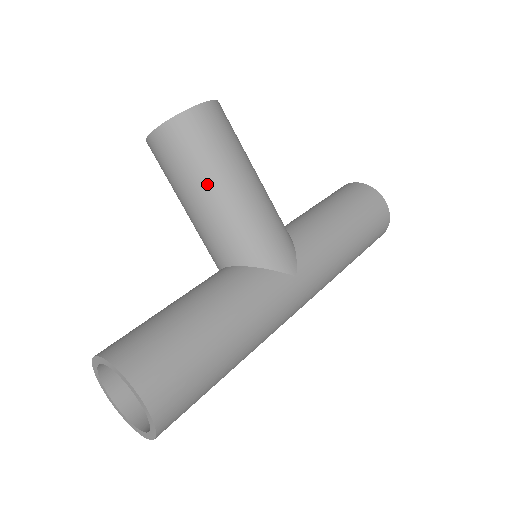
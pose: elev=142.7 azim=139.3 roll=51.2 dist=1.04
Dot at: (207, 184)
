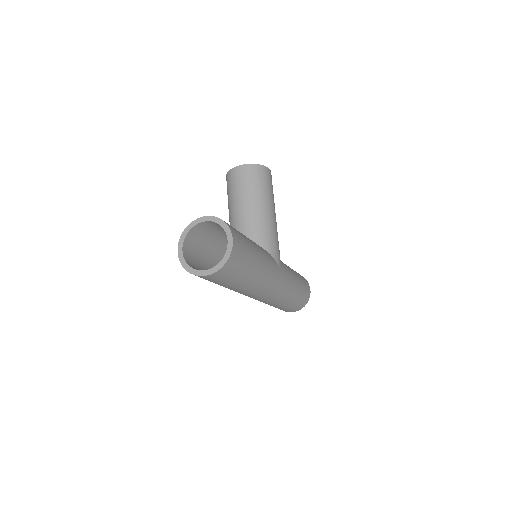
Dot at: (260, 199)
